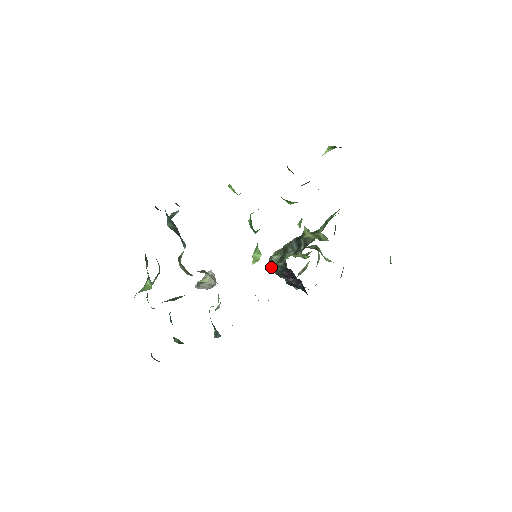
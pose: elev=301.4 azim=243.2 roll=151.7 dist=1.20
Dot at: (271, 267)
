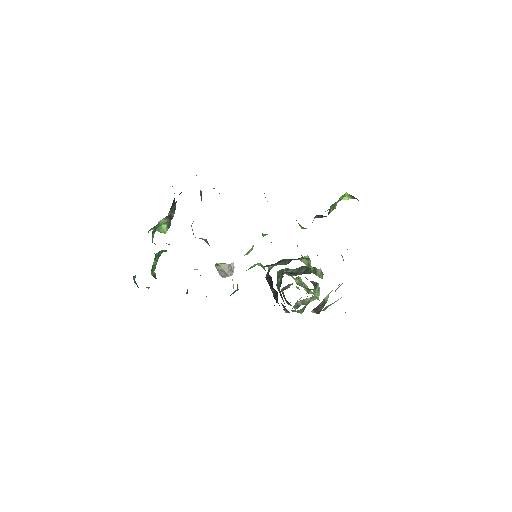
Dot at: occluded
